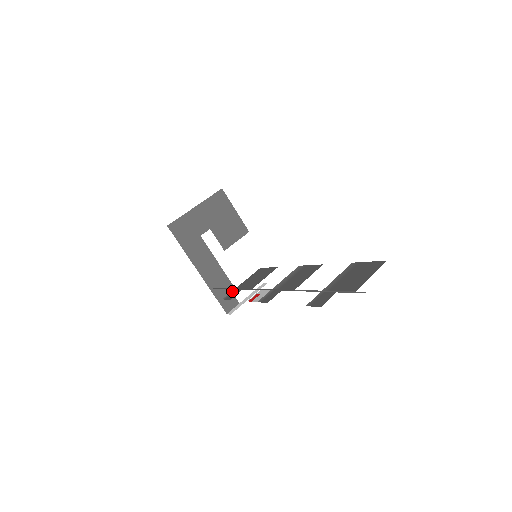
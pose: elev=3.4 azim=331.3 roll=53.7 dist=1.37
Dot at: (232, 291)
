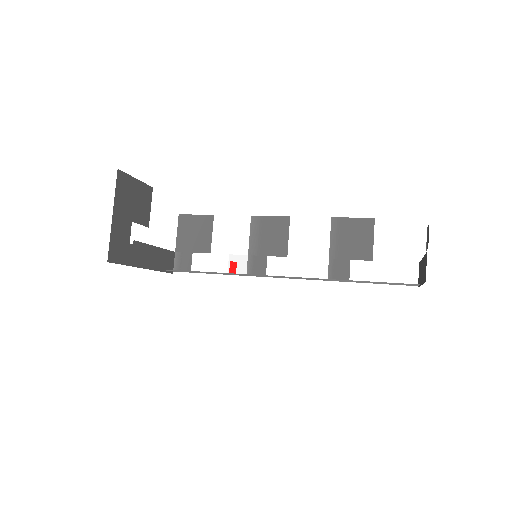
Dot at: (176, 257)
